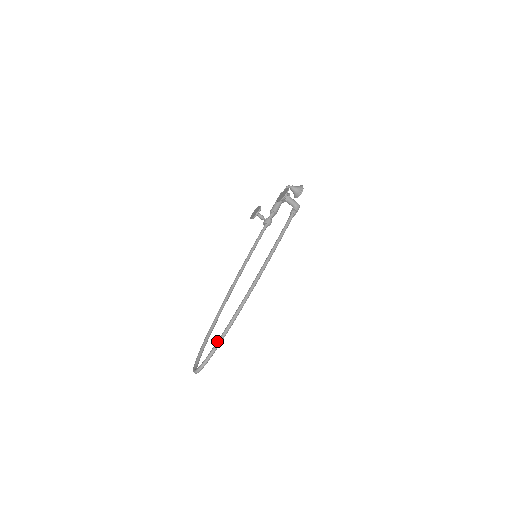
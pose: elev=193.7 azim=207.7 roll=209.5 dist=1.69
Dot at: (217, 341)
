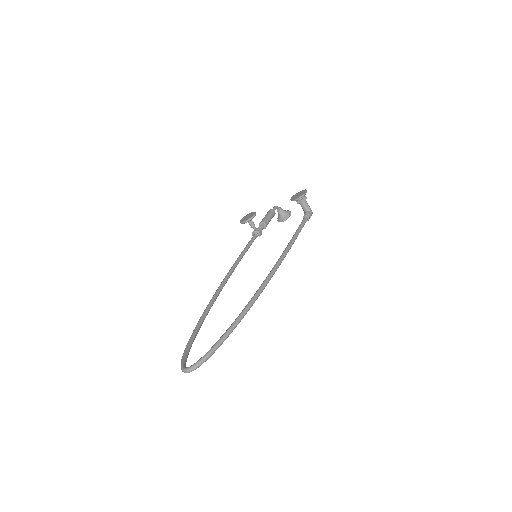
Dot at: (226, 331)
